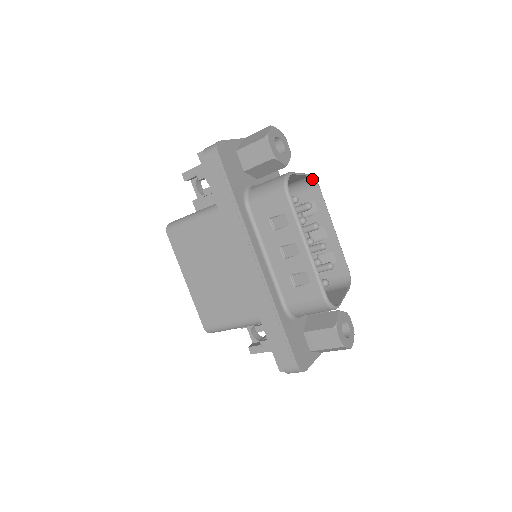
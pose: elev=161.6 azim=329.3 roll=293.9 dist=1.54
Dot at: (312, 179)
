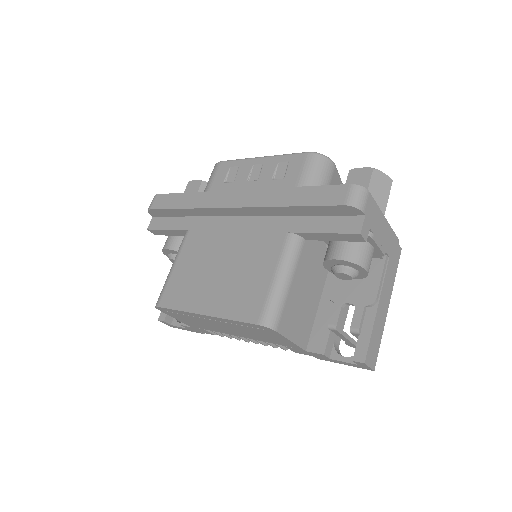
Dot at: occluded
